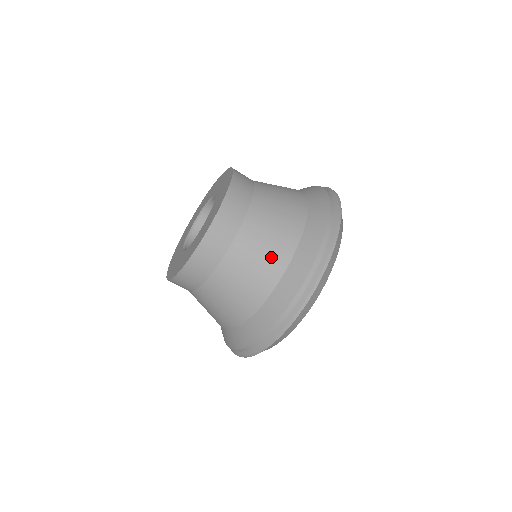
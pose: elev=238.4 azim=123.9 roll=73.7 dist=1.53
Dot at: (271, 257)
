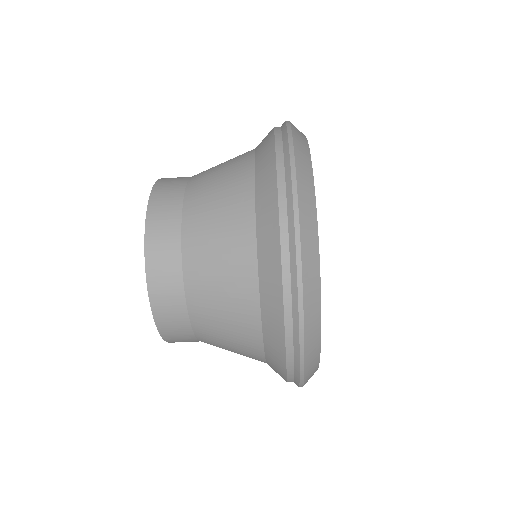
Dot at: (239, 334)
